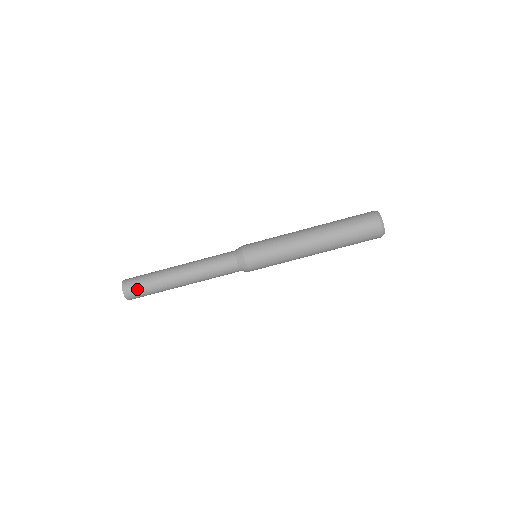
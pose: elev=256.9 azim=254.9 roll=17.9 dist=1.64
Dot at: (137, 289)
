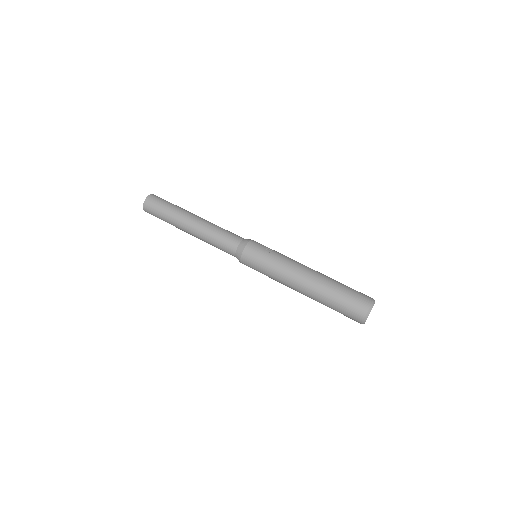
Dot at: (159, 202)
